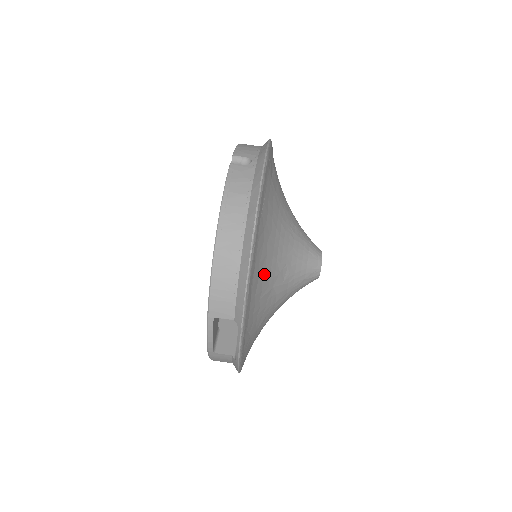
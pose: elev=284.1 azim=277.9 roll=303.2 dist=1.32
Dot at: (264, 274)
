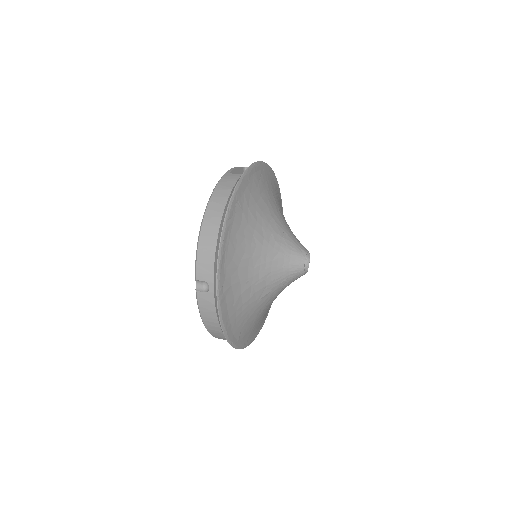
Dot at: (276, 196)
